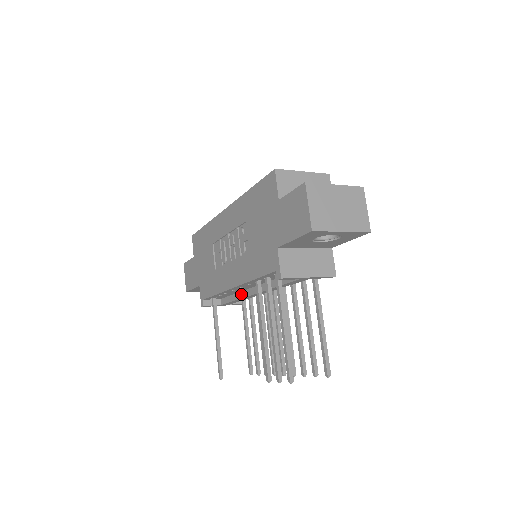
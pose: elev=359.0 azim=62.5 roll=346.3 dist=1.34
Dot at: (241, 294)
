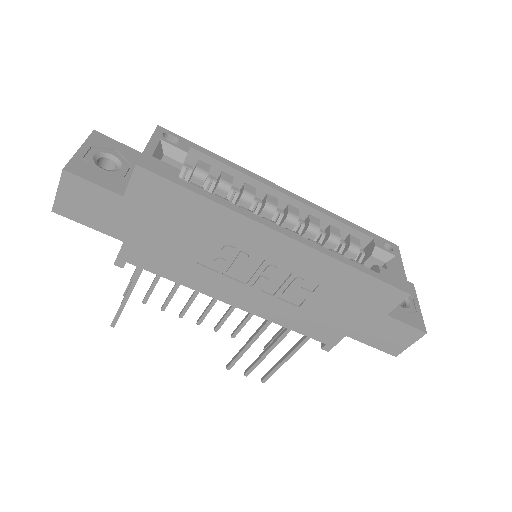
Dot at: occluded
